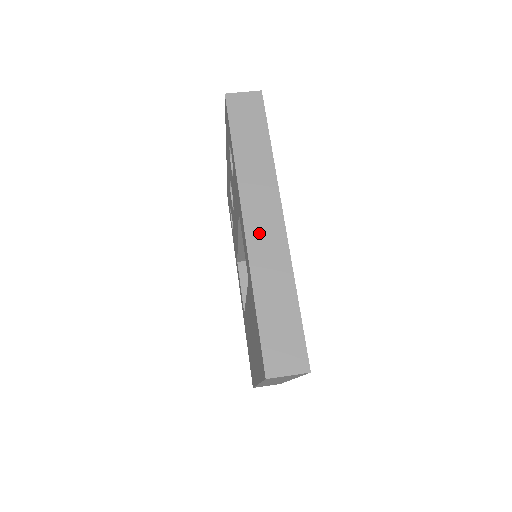
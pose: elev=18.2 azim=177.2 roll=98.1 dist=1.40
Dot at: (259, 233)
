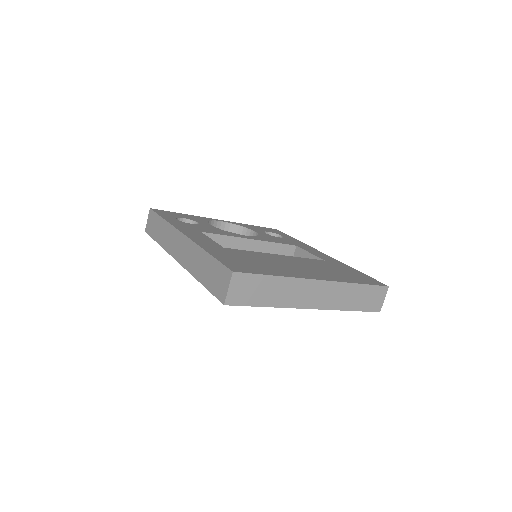
Dot at: (182, 255)
